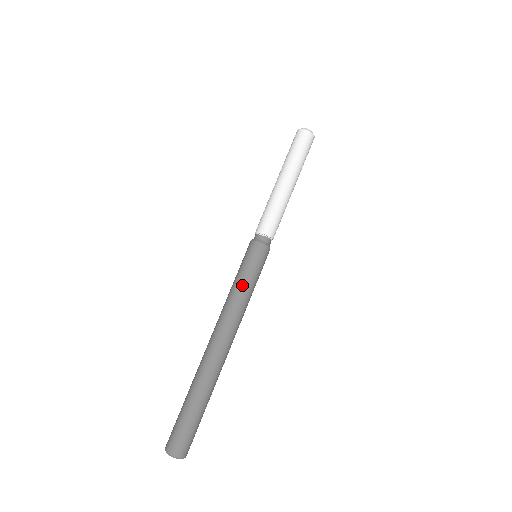
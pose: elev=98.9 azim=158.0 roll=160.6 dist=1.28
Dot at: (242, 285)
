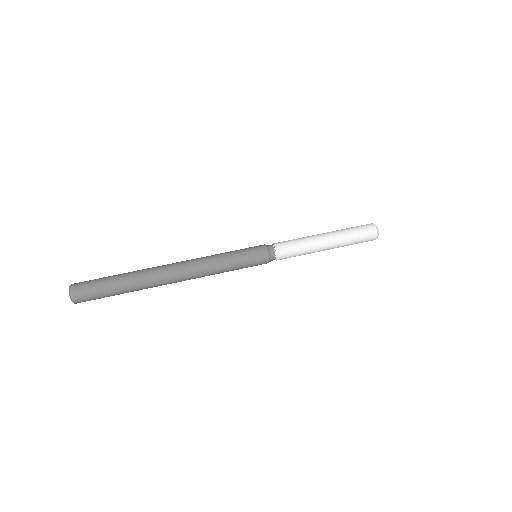
Dot at: (228, 264)
